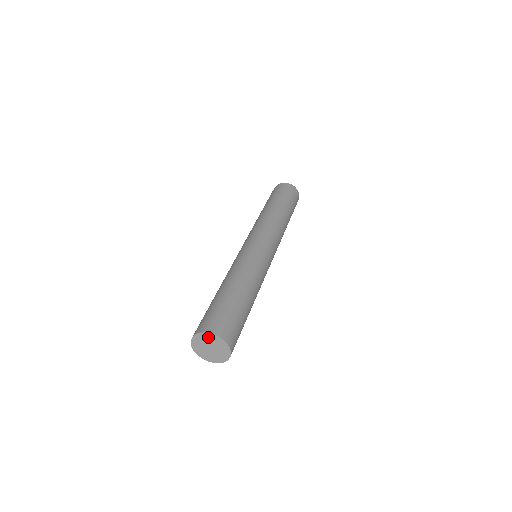
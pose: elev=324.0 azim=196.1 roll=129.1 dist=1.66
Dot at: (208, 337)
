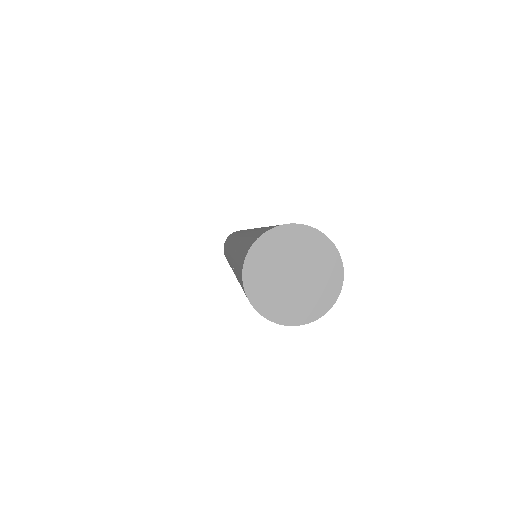
Dot at: (286, 239)
